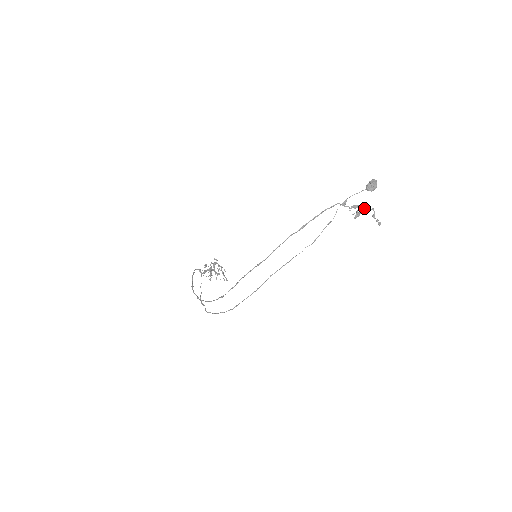
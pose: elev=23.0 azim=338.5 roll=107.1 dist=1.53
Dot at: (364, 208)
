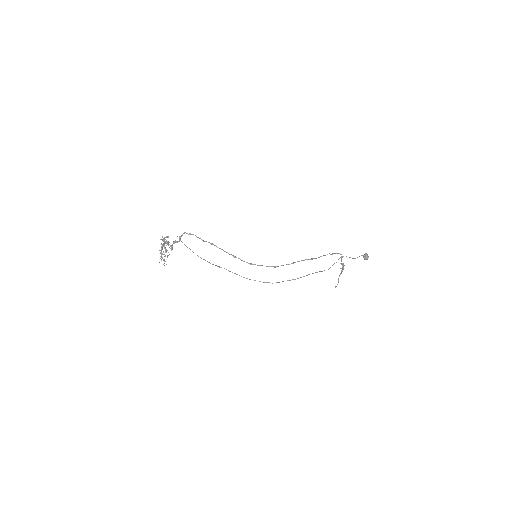
Dot at: (343, 269)
